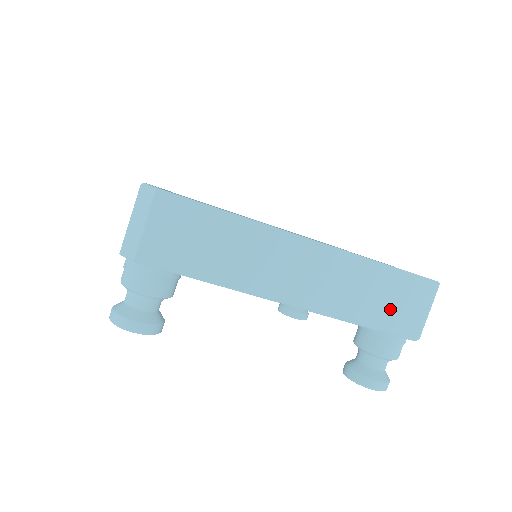
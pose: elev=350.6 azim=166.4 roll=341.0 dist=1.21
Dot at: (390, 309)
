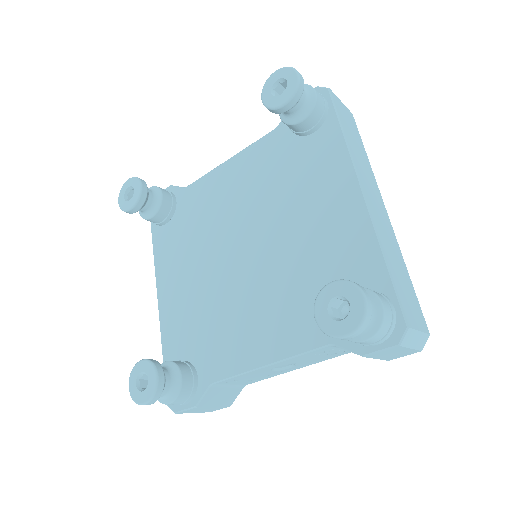
Dot at: (403, 289)
